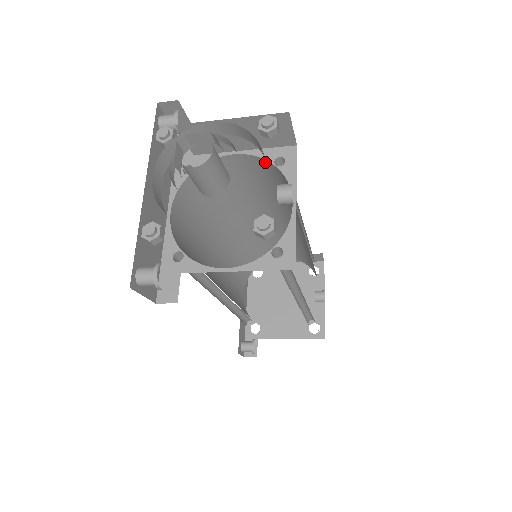
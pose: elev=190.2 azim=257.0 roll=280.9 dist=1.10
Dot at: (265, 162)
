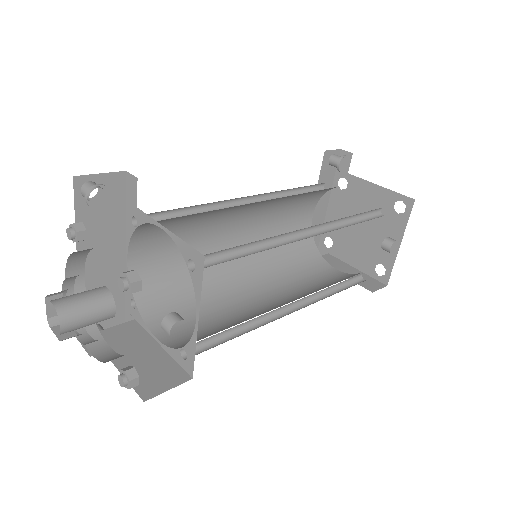
Dot at: occluded
